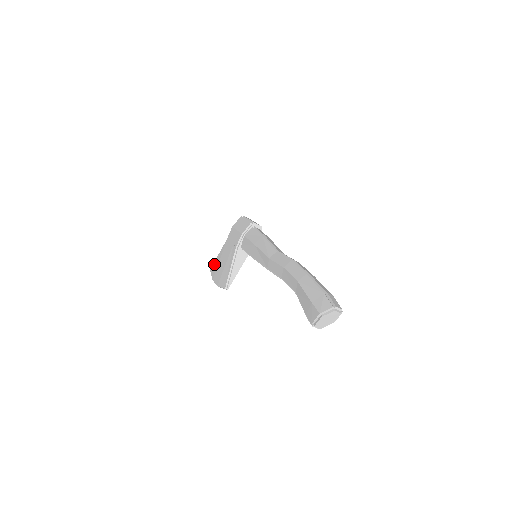
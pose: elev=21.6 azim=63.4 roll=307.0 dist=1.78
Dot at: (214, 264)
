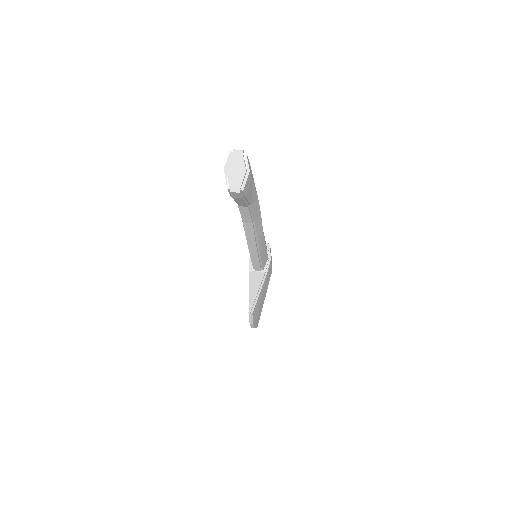
Dot at: occluded
